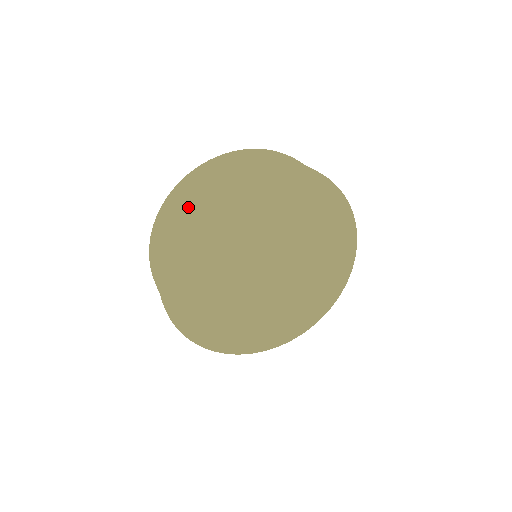
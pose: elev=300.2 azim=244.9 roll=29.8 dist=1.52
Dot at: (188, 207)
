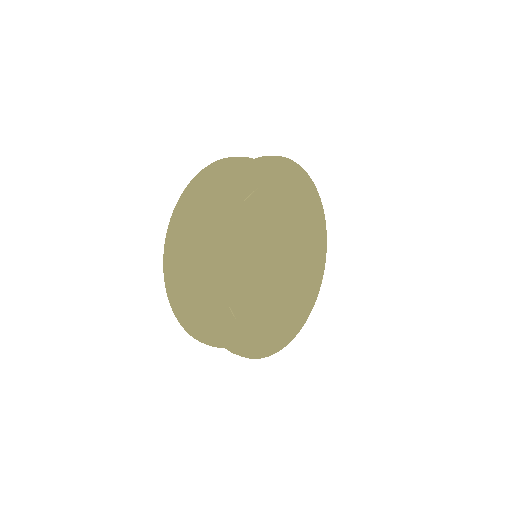
Dot at: (218, 204)
